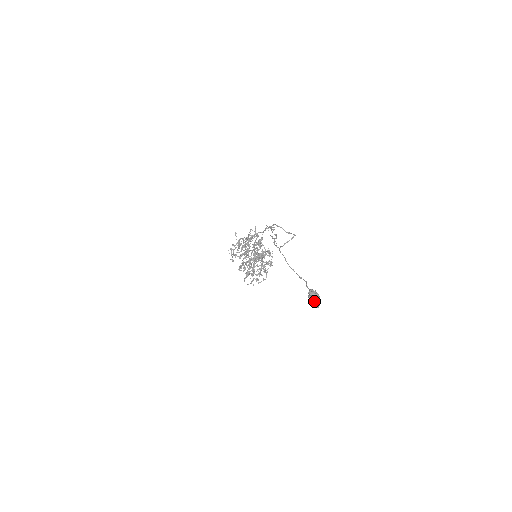
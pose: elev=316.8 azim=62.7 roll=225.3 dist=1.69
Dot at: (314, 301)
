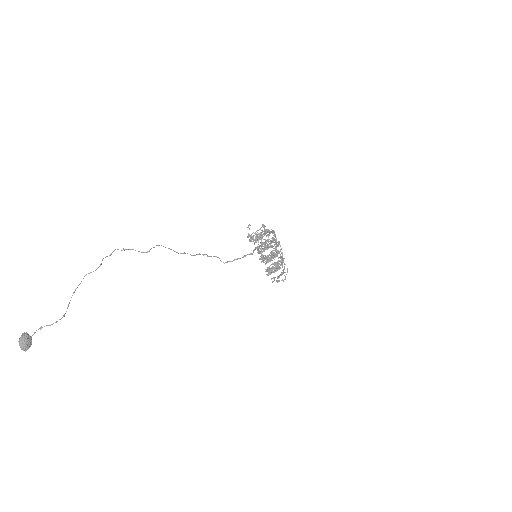
Dot at: (19, 344)
